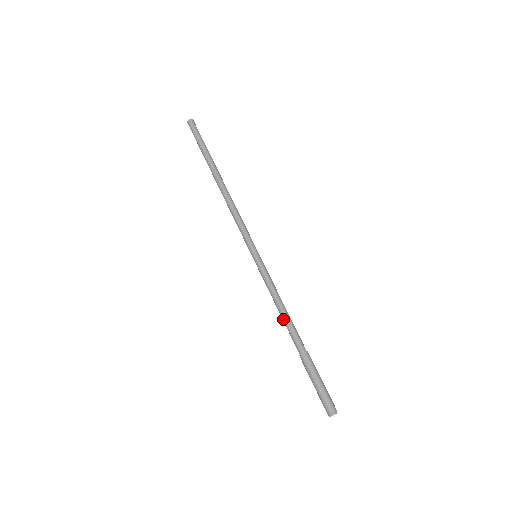
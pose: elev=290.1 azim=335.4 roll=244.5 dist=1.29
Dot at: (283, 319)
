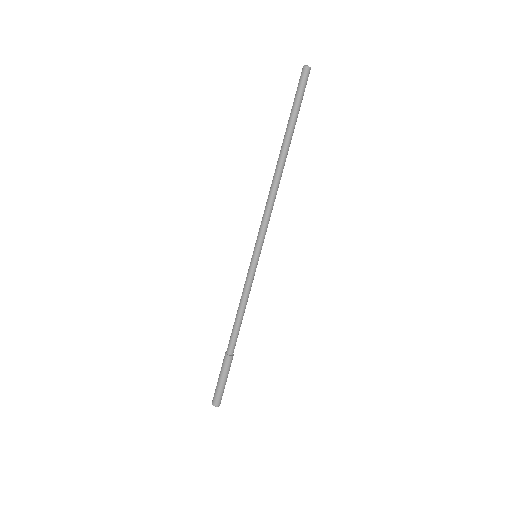
Dot at: (237, 322)
